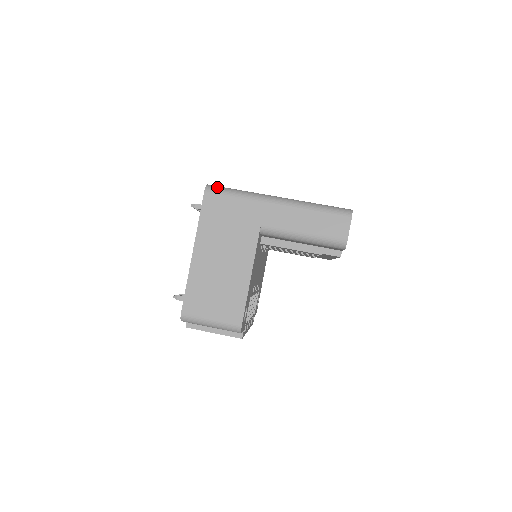
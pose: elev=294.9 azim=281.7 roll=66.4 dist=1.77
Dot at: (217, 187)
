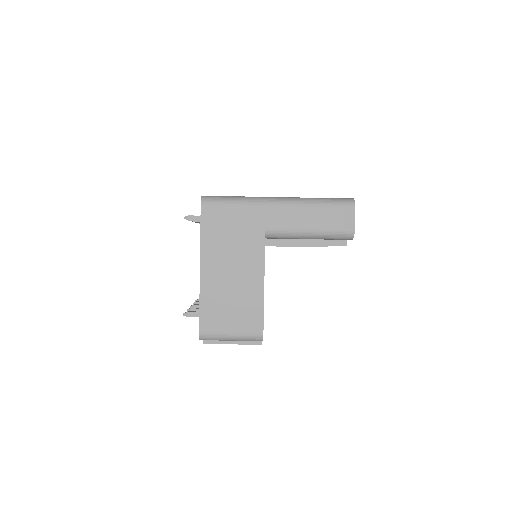
Dot at: (213, 197)
